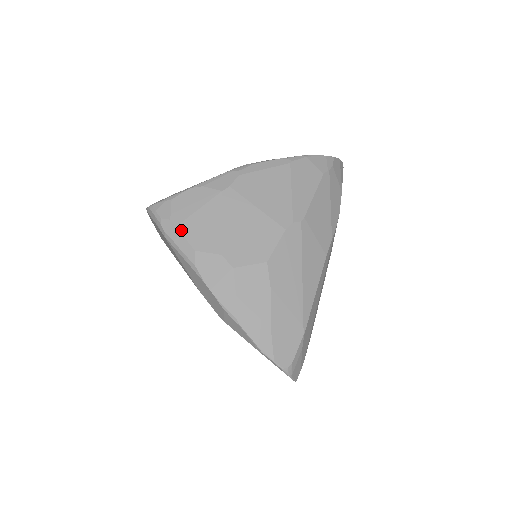
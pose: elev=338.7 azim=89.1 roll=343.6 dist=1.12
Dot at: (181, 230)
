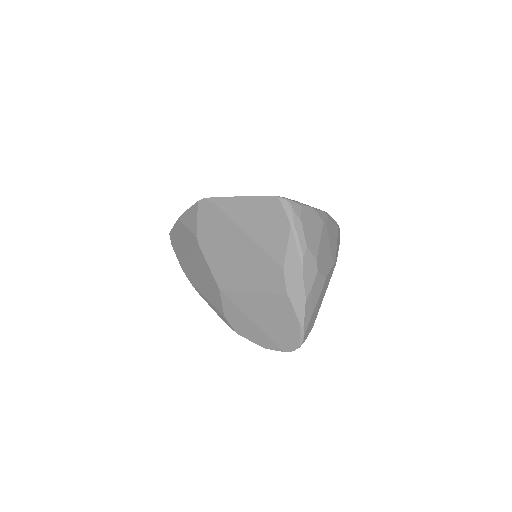
Dot at: (304, 230)
